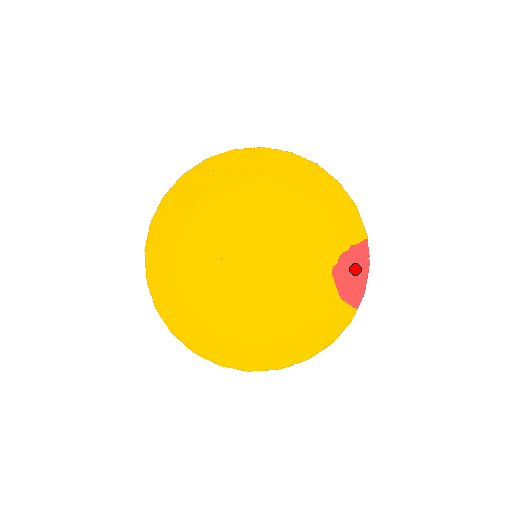
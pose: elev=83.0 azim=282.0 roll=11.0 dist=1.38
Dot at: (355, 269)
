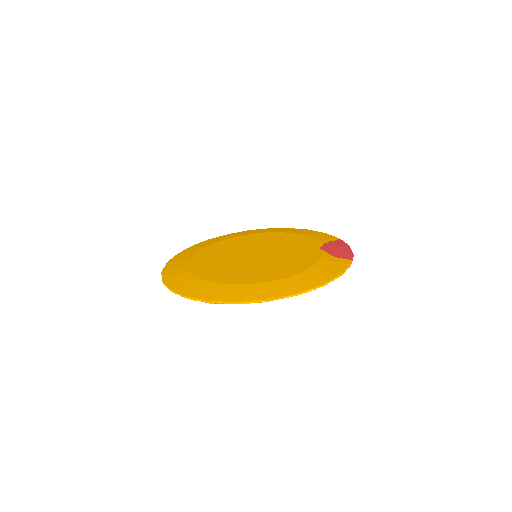
Dot at: (339, 247)
